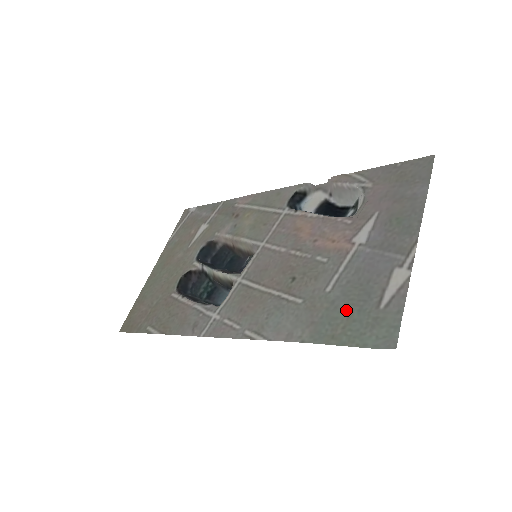
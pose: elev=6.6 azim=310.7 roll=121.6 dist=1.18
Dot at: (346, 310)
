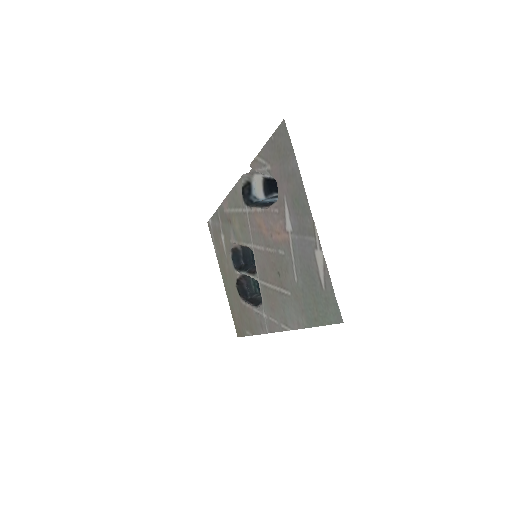
Dot at: (311, 296)
